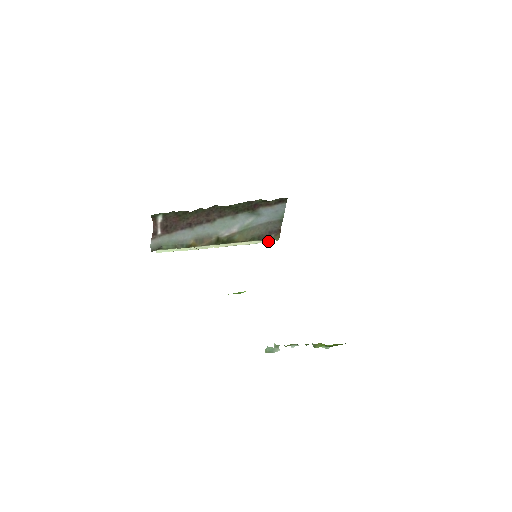
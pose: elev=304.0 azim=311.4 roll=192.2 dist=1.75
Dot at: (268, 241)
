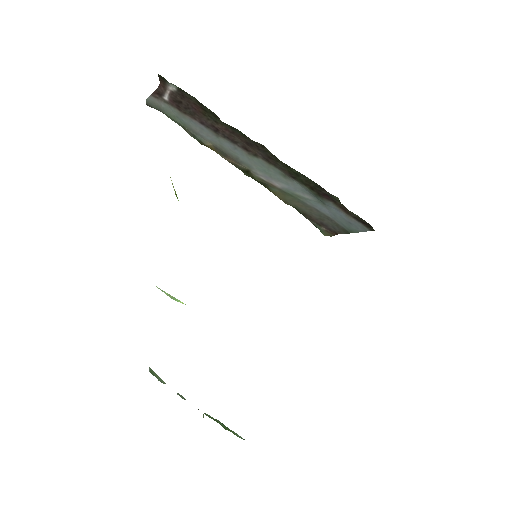
Dot at: occluded
